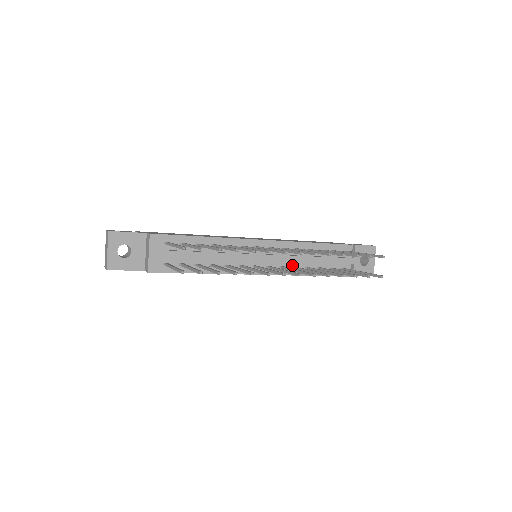
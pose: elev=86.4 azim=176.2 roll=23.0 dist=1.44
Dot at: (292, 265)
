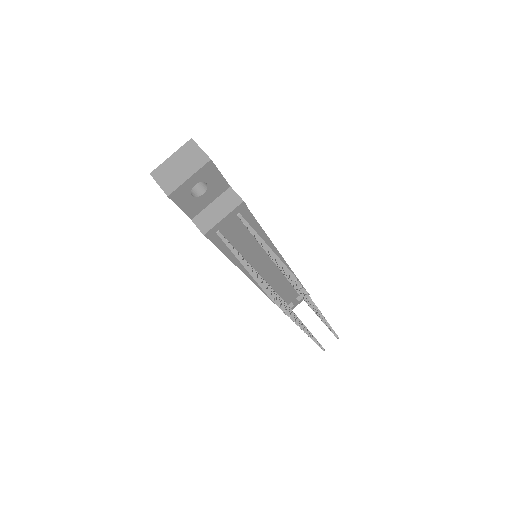
Dot at: (271, 285)
